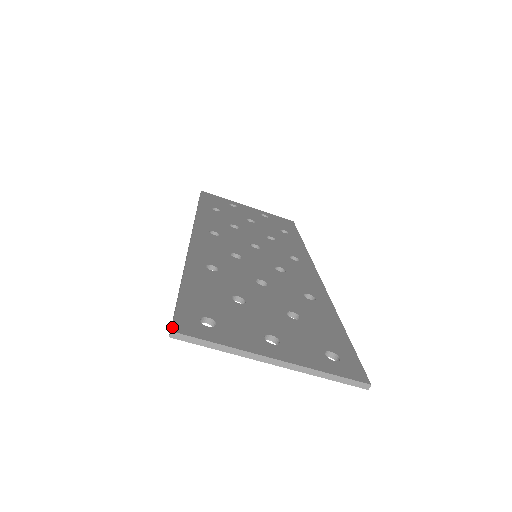
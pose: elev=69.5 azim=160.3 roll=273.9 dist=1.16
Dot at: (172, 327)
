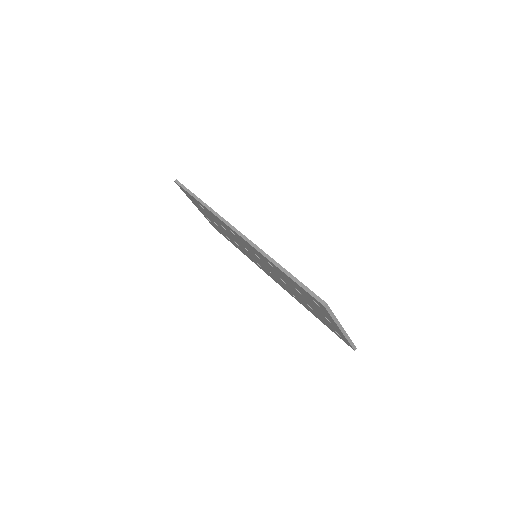
Dot at: (324, 301)
